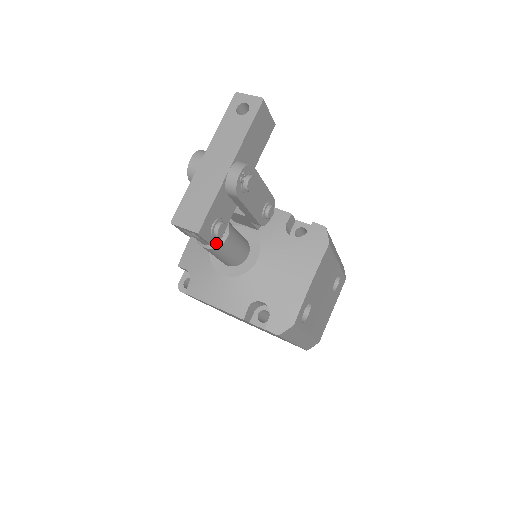
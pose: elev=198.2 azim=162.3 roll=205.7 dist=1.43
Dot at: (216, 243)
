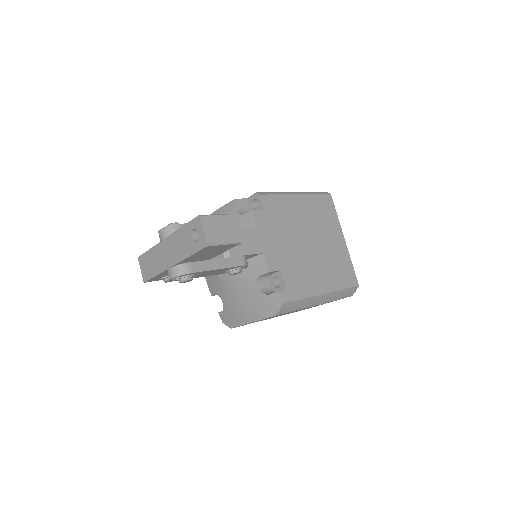
Dot at: occluded
